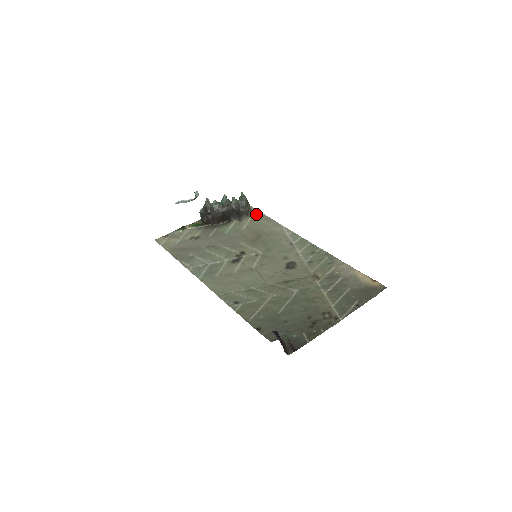
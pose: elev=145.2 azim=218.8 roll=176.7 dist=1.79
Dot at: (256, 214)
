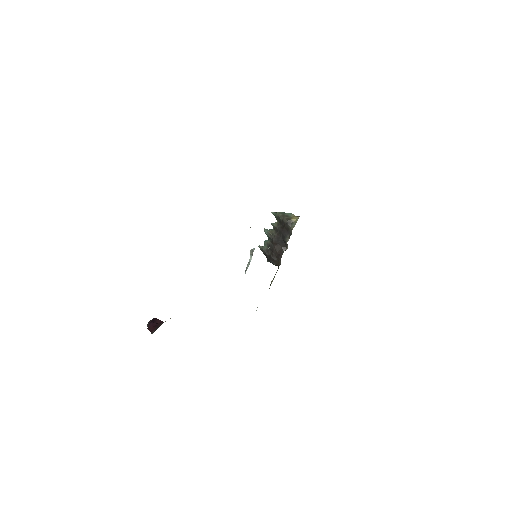
Dot at: occluded
